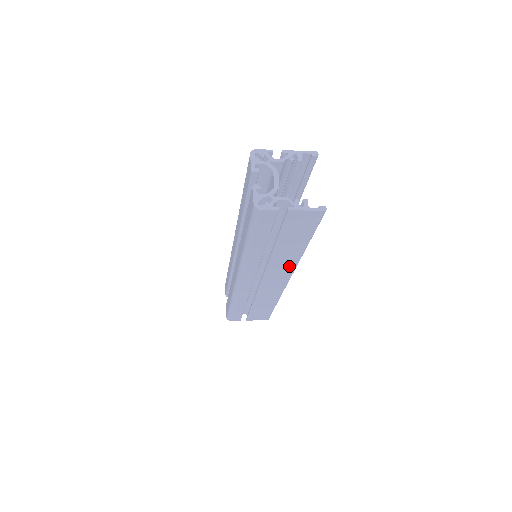
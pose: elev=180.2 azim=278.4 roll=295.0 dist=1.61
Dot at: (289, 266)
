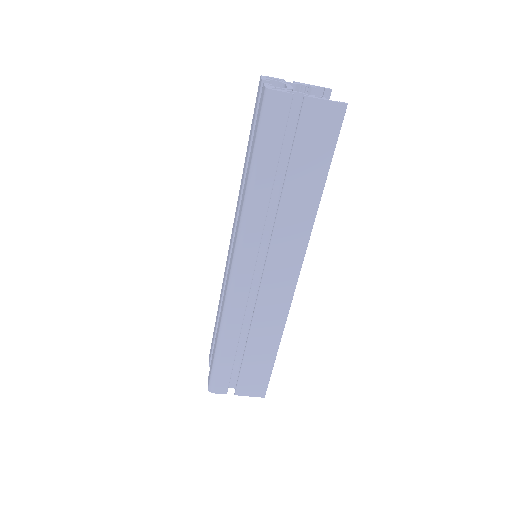
Dot at: (299, 239)
